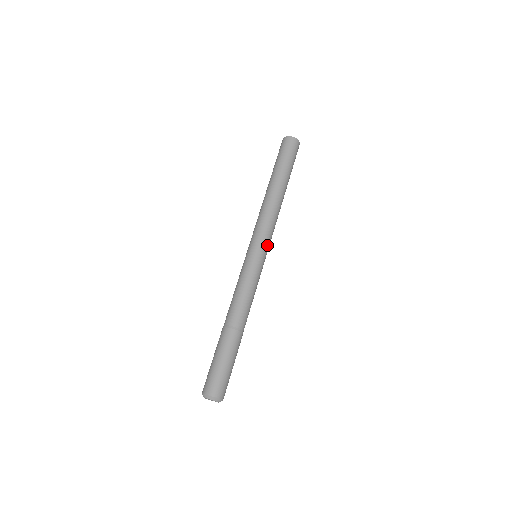
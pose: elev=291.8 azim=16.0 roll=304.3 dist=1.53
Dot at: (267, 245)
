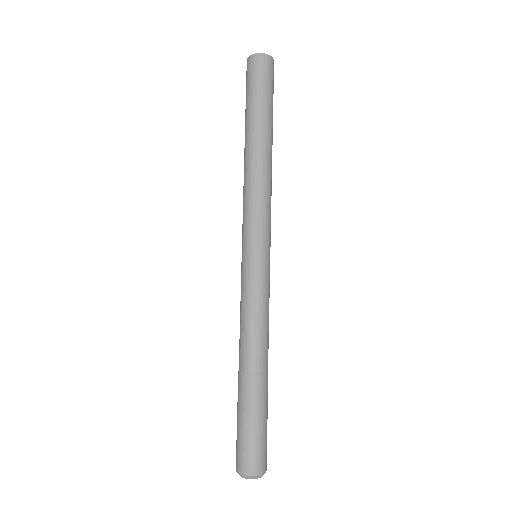
Dot at: (266, 237)
